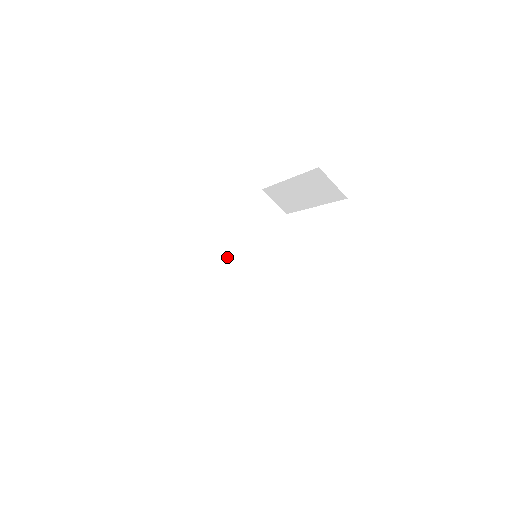
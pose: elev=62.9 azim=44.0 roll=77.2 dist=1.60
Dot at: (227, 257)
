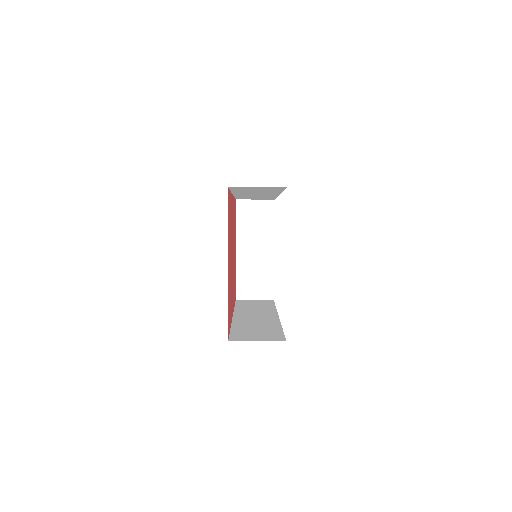
Dot at: occluded
